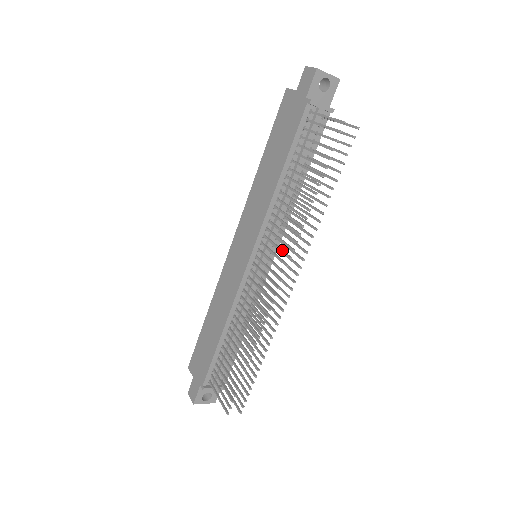
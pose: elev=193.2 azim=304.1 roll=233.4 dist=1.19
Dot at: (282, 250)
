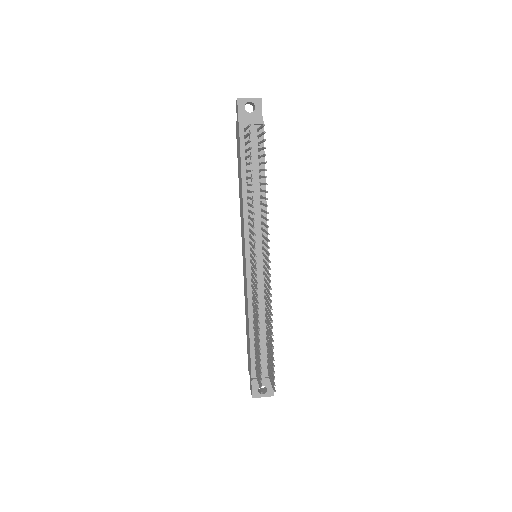
Dot at: (252, 239)
